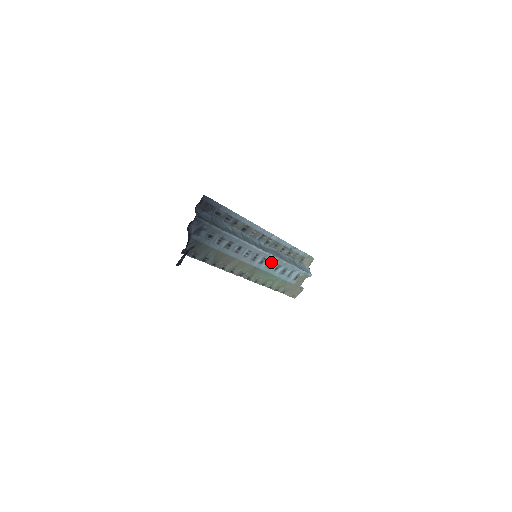
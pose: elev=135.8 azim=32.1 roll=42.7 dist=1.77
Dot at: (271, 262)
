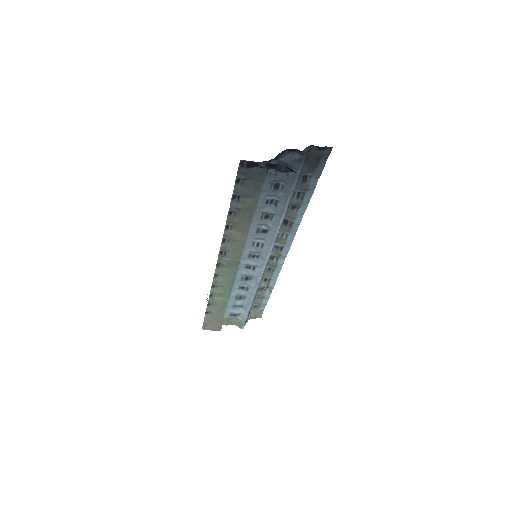
Dot at: (251, 277)
